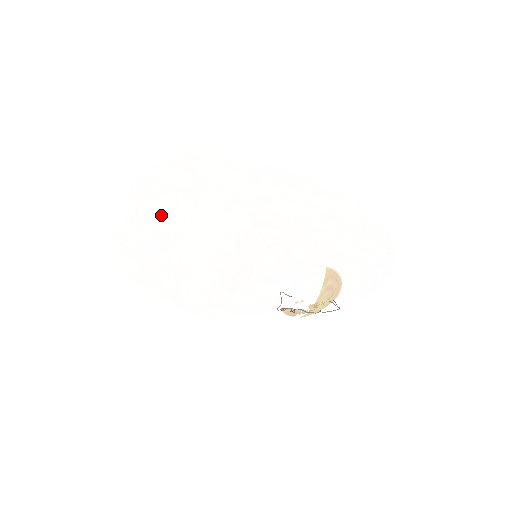
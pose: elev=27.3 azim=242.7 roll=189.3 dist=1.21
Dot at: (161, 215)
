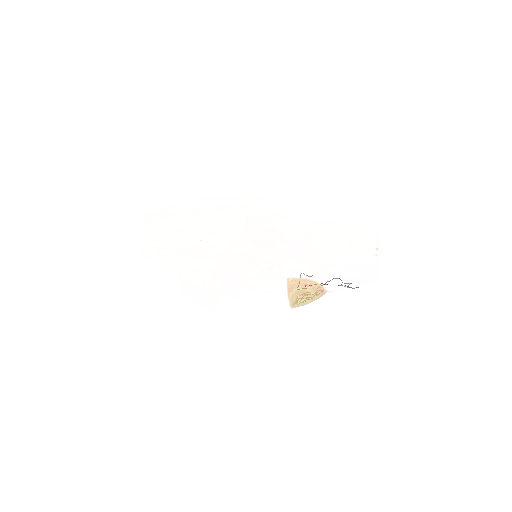
Dot at: (148, 259)
